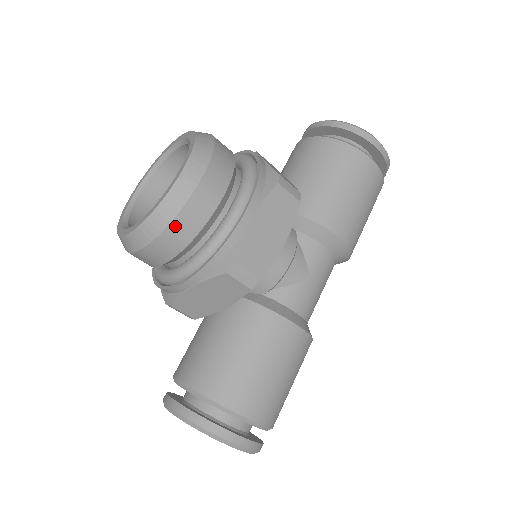
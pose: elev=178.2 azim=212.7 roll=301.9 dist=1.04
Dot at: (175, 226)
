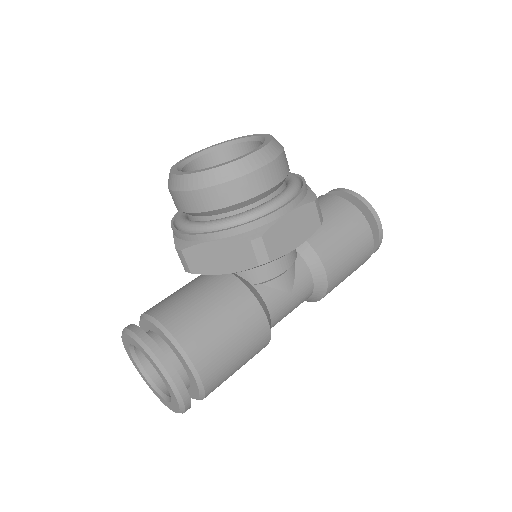
Dot at: (231, 185)
